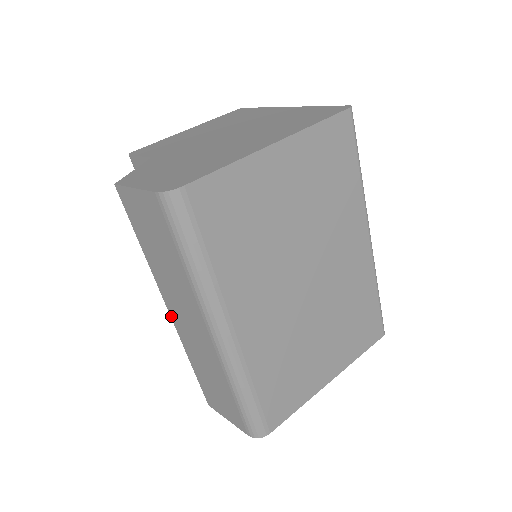
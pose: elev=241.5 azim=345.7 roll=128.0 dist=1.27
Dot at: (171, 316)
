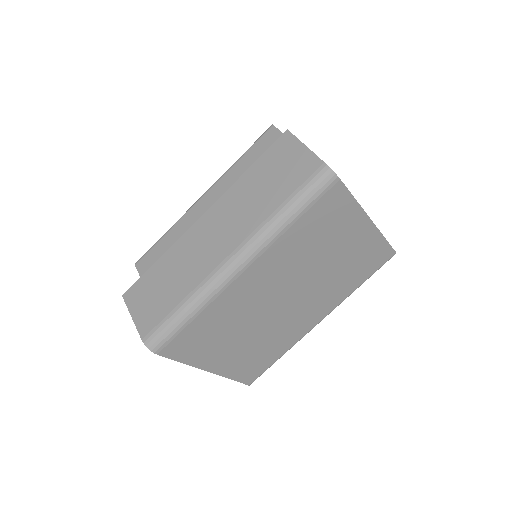
Dot at: (198, 221)
